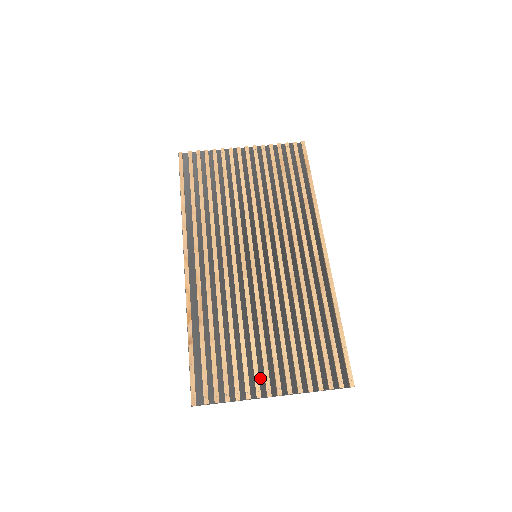
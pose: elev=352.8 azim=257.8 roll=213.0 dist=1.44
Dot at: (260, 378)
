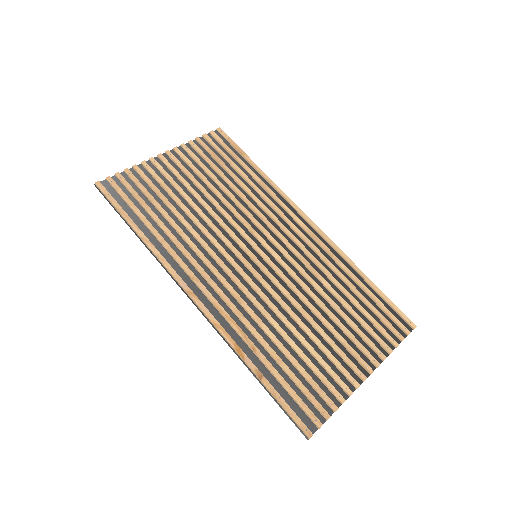
Dot at: (345, 369)
